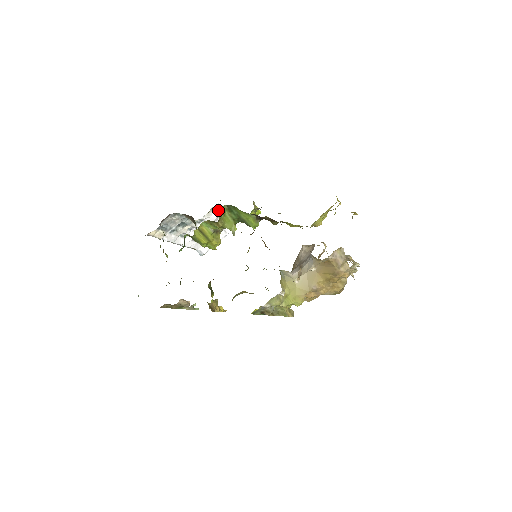
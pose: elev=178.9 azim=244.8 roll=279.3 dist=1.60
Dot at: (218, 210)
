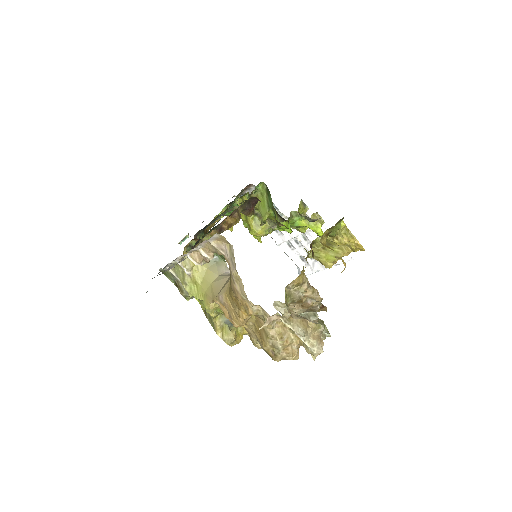
Dot at: occluded
